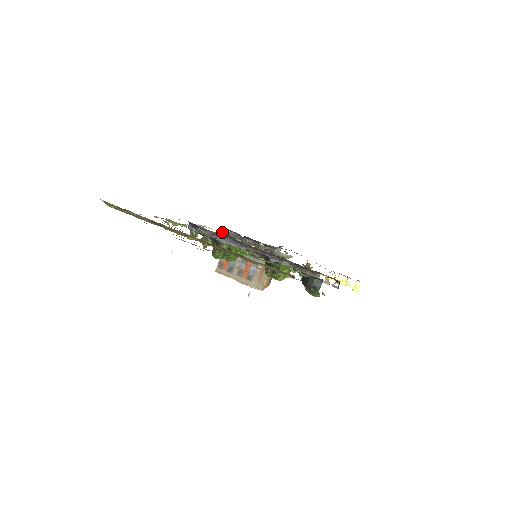
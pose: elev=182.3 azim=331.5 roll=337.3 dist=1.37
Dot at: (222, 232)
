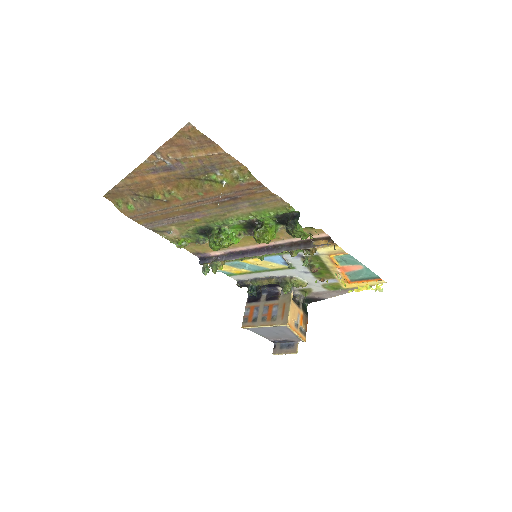
Dot at: (239, 284)
